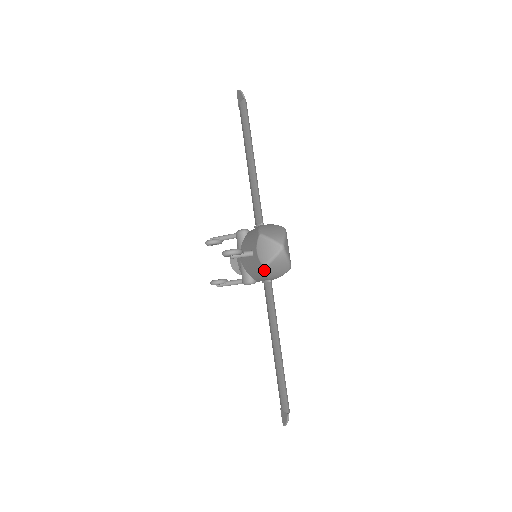
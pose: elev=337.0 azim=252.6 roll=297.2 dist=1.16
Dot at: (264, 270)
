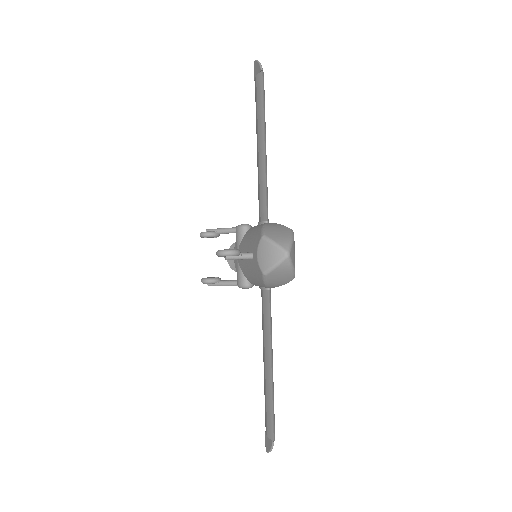
Dot at: (263, 278)
